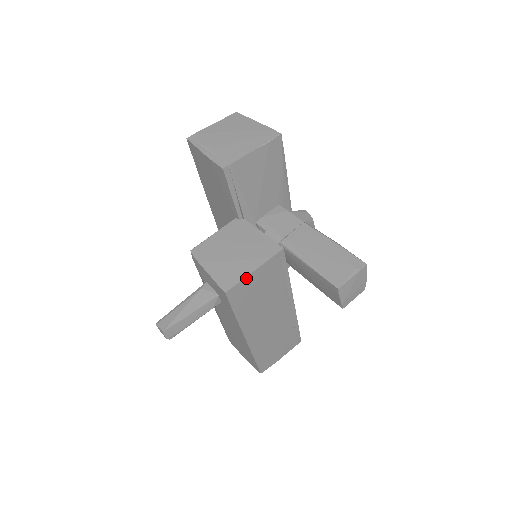
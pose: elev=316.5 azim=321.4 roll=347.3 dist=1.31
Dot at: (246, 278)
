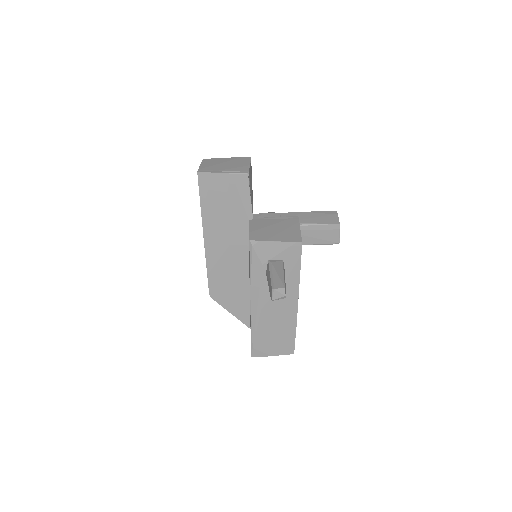
Dot at: (300, 234)
